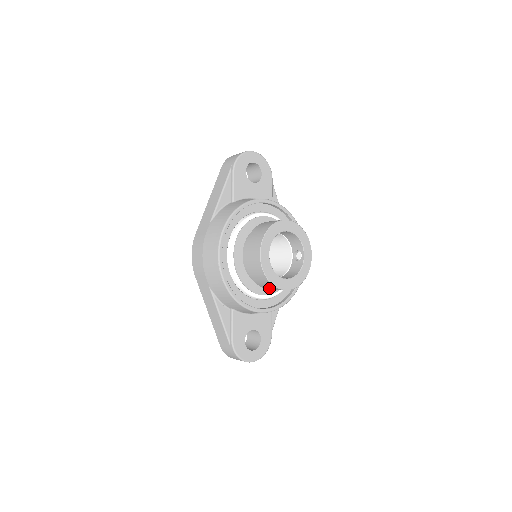
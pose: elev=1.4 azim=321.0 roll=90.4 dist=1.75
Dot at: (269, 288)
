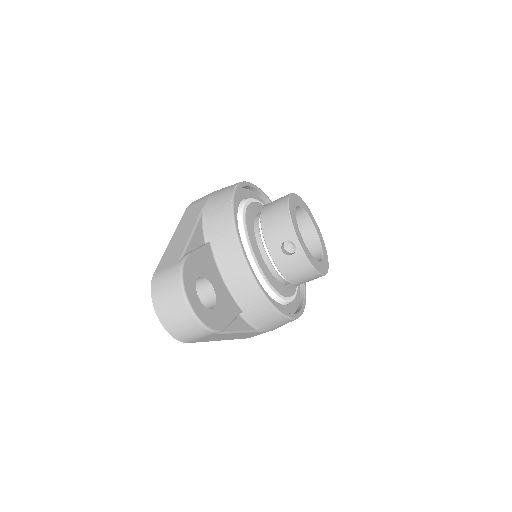
Dot at: (276, 237)
